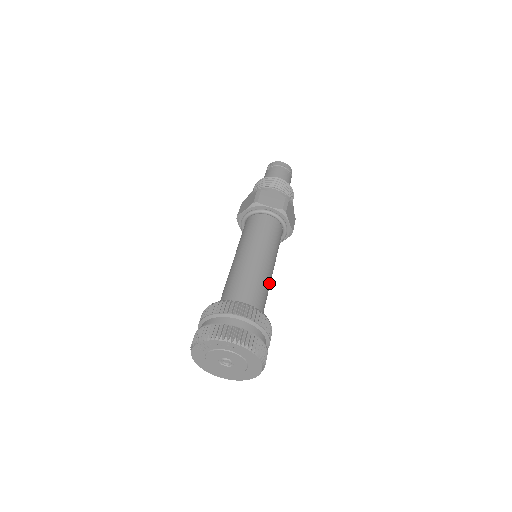
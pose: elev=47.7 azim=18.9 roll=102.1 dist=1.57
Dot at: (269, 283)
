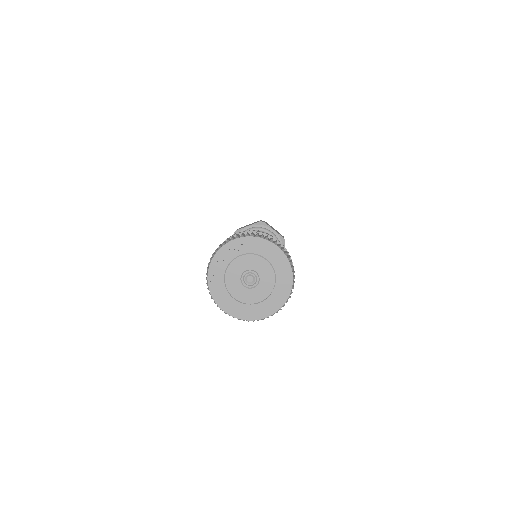
Dot at: occluded
